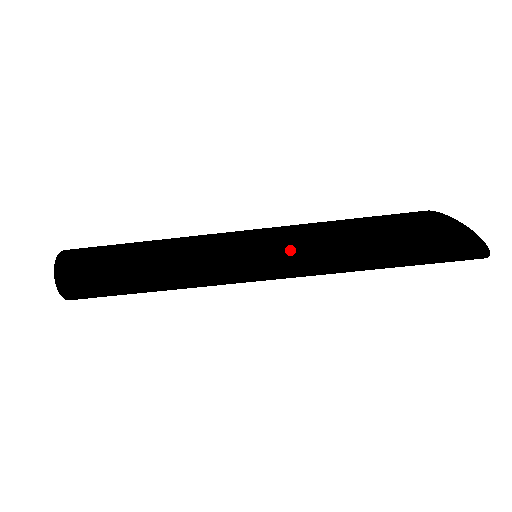
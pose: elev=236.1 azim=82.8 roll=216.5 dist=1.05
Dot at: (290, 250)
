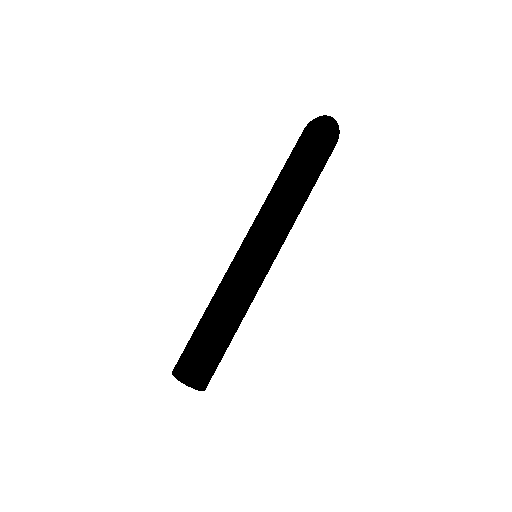
Dot at: (252, 226)
